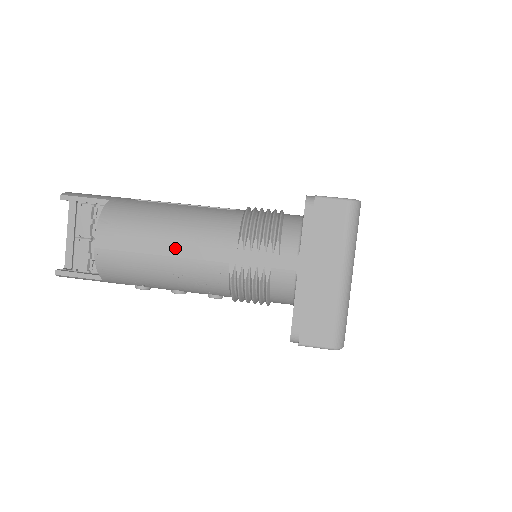
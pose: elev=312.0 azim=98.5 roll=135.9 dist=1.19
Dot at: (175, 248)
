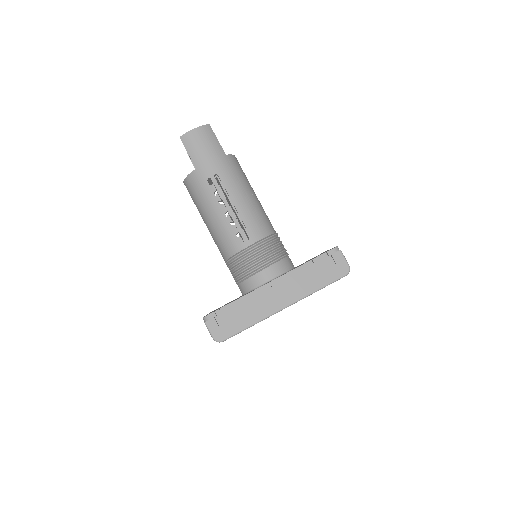
Dot at: occluded
